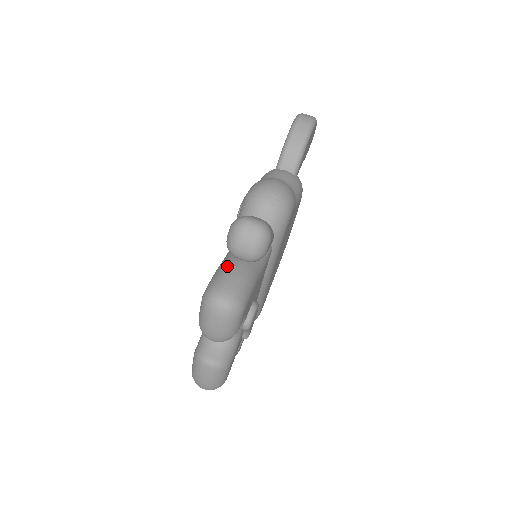
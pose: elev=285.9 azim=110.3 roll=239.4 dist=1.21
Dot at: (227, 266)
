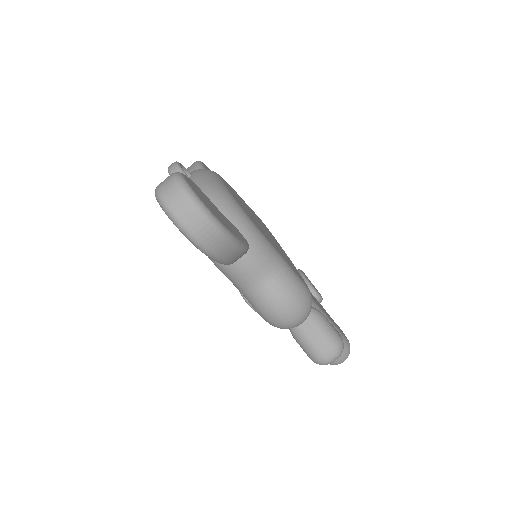
Dot at: occluded
